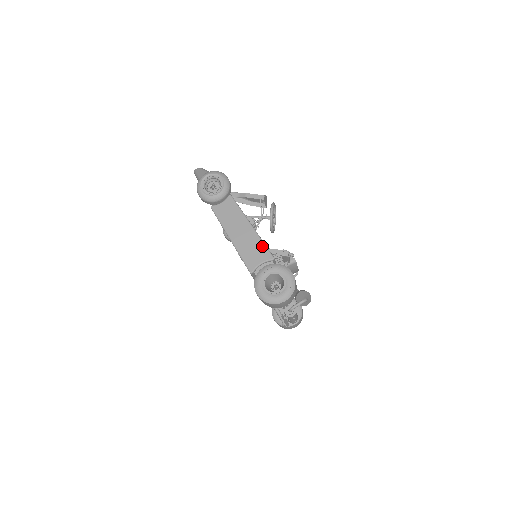
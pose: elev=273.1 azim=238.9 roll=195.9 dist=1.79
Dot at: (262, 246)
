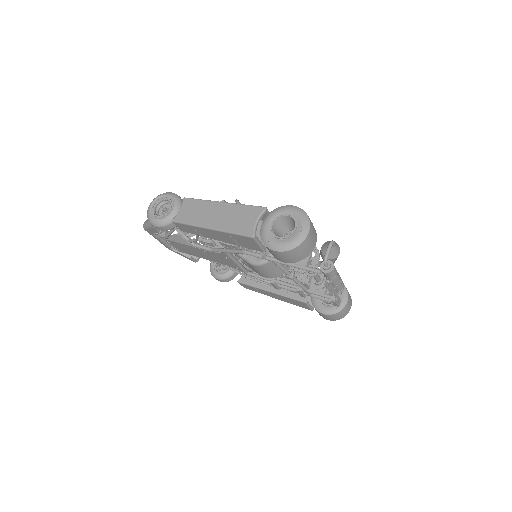
Dot at: (246, 208)
